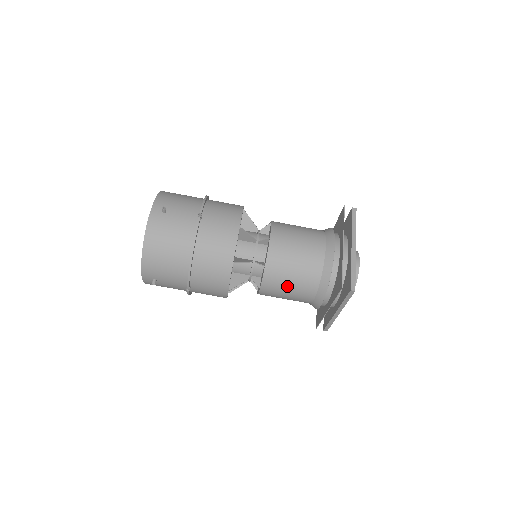
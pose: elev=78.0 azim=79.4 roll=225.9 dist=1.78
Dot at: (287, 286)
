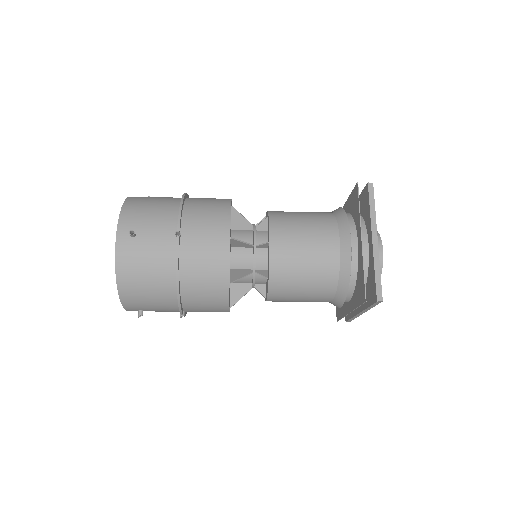
Dot at: occluded
